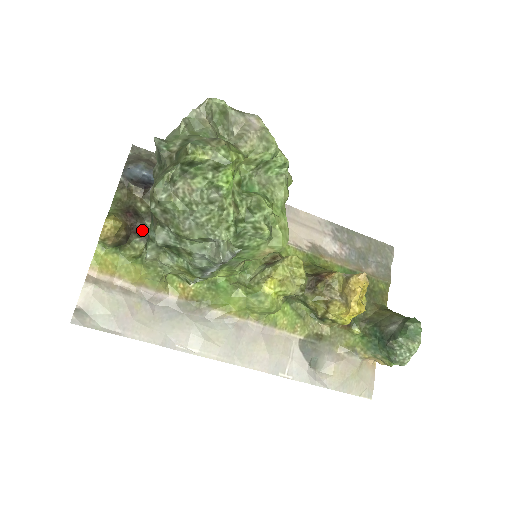
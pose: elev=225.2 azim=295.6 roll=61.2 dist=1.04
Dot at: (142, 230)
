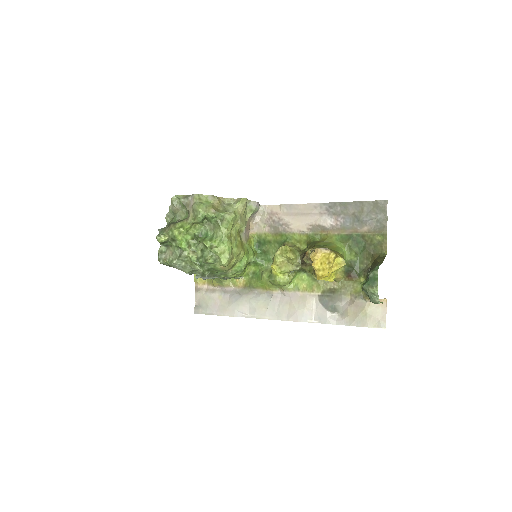
Dot at: occluded
